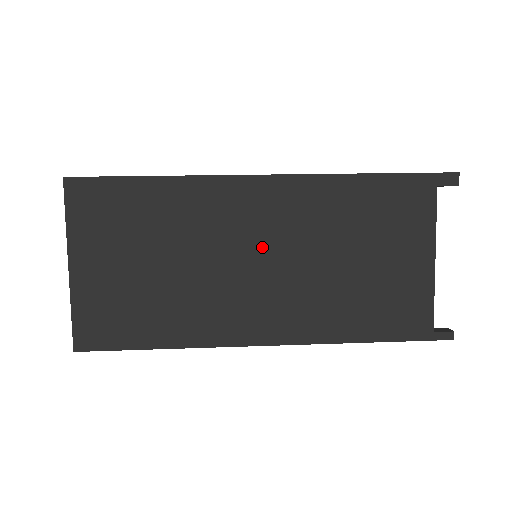
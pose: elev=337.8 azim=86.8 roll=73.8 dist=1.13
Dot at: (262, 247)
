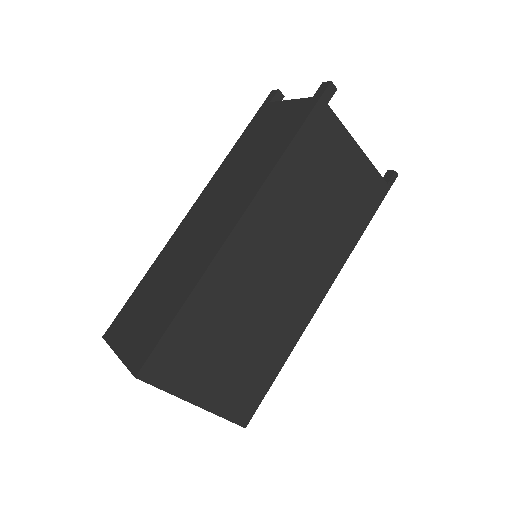
Dot at: (277, 257)
